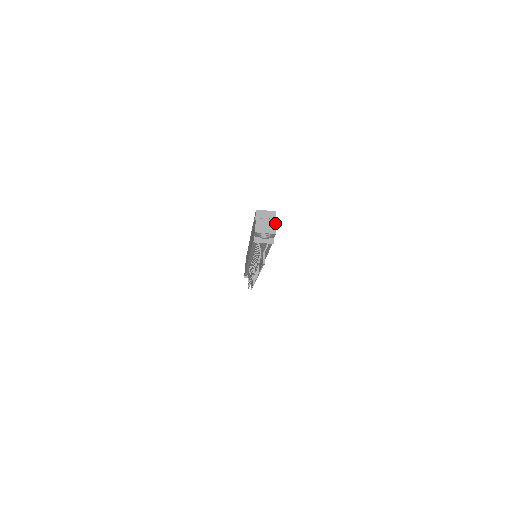
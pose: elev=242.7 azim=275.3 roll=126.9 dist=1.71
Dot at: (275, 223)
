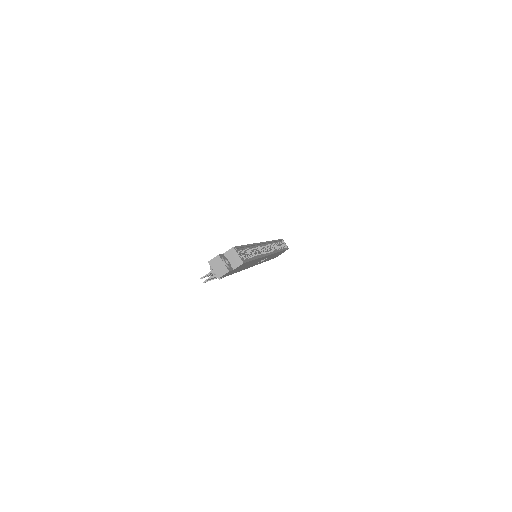
Dot at: (226, 272)
